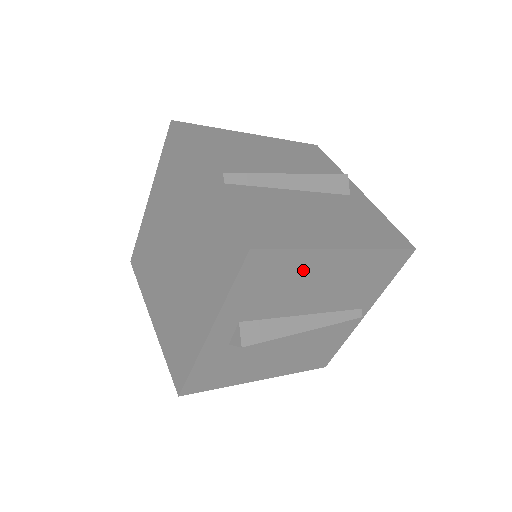
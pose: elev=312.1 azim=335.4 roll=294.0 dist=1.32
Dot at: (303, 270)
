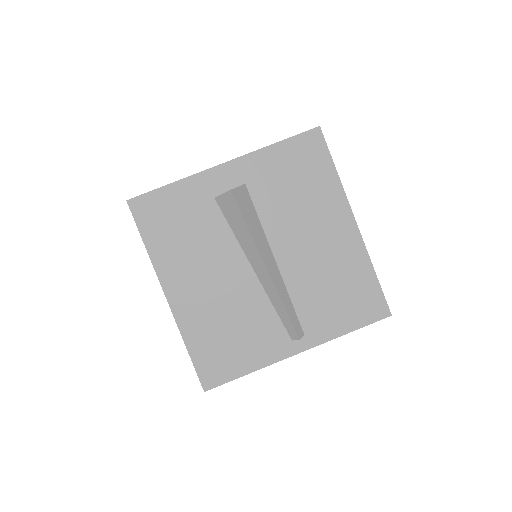
Dot at: (320, 199)
